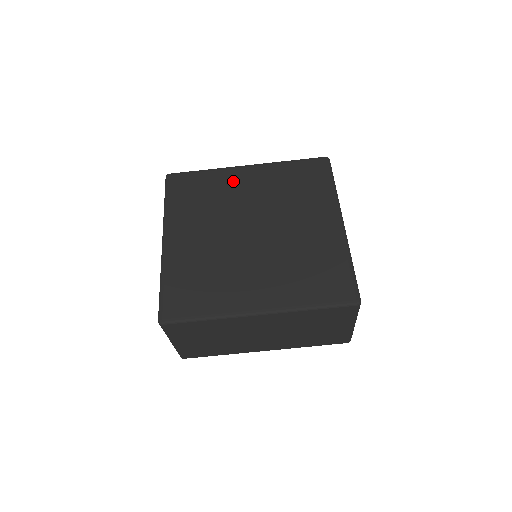
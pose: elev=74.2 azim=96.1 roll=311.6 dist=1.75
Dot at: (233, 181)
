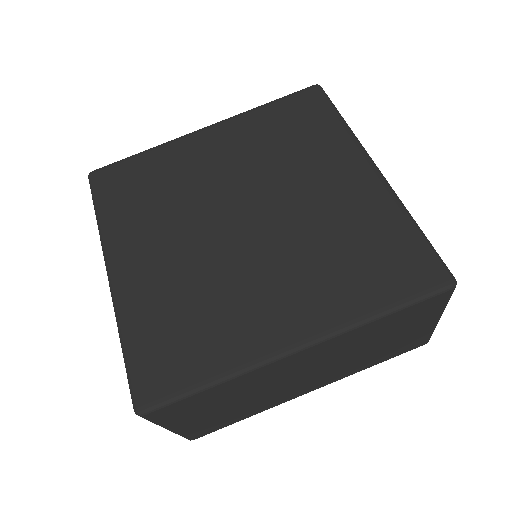
Dot at: (191, 155)
